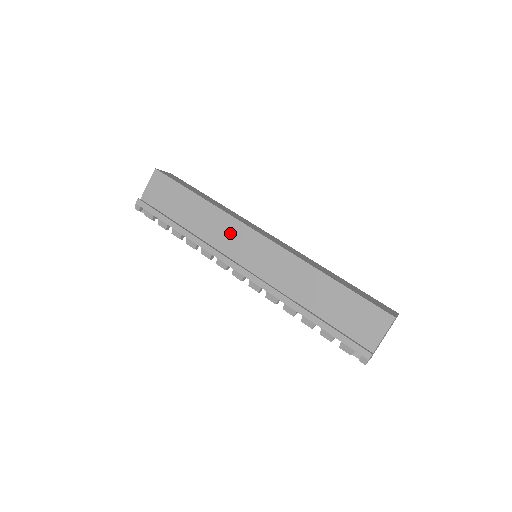
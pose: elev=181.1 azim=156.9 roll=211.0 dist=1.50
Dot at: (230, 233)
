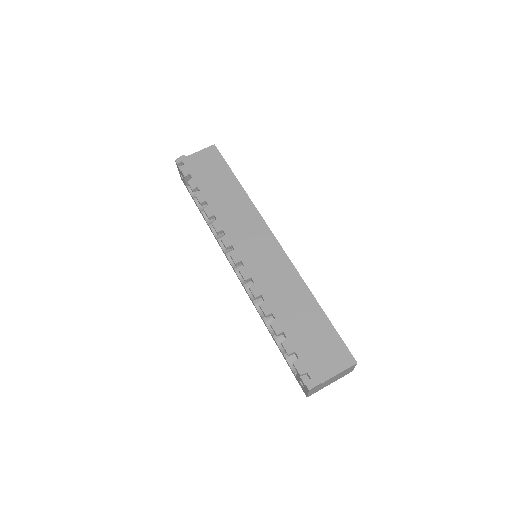
Dot at: (249, 223)
